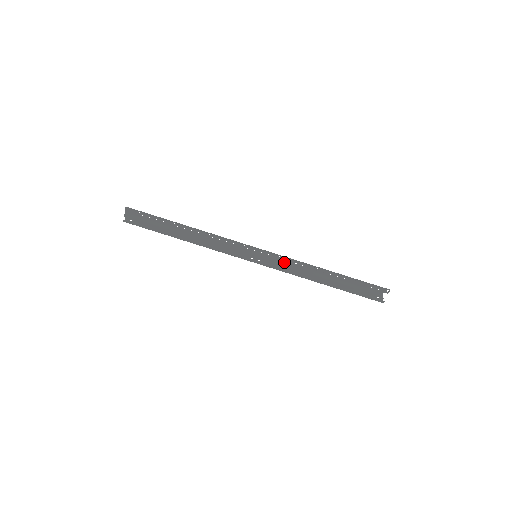
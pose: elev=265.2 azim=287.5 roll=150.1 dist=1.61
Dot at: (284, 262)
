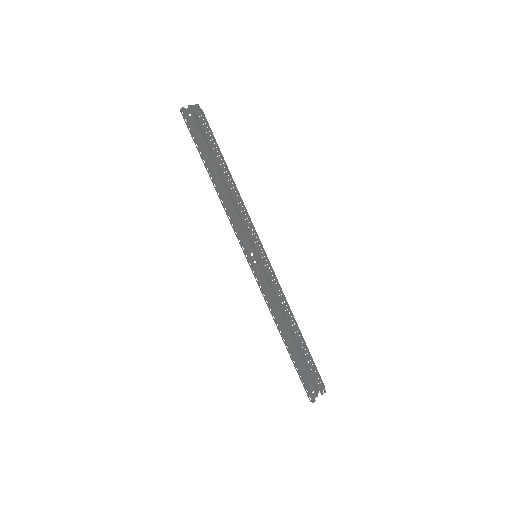
Dot at: (271, 285)
